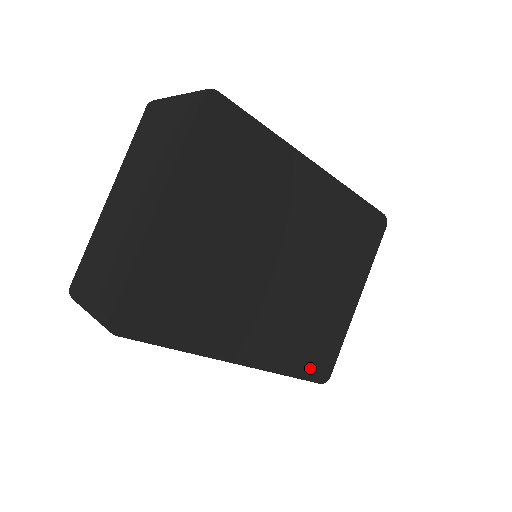
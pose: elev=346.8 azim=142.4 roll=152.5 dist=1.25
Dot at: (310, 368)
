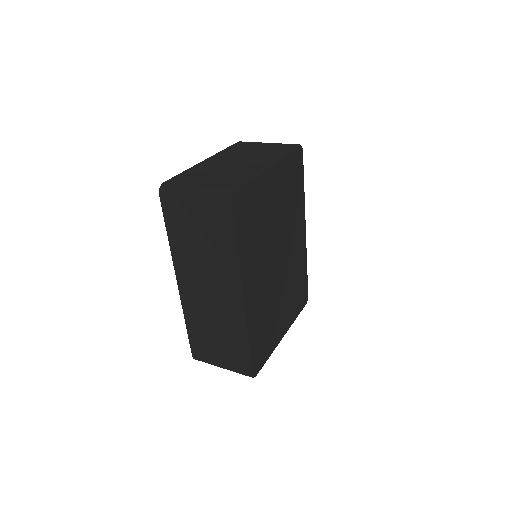
Dot at: (255, 353)
